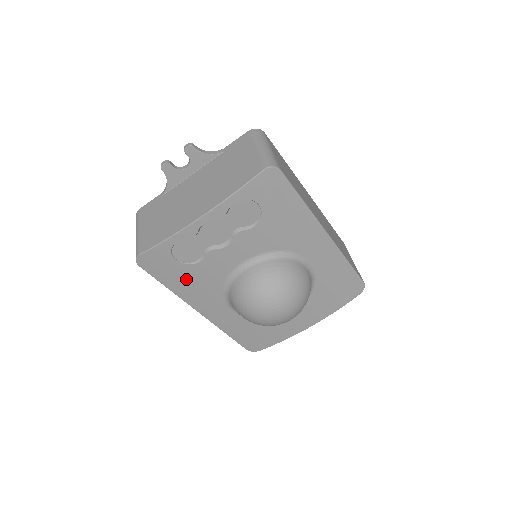
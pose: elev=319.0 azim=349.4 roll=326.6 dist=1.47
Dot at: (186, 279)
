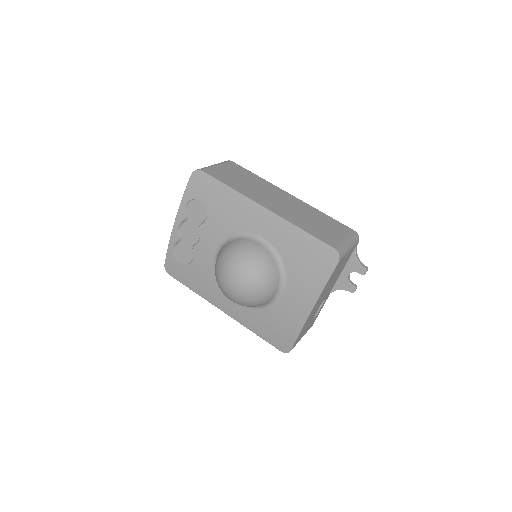
Dot at: (195, 278)
